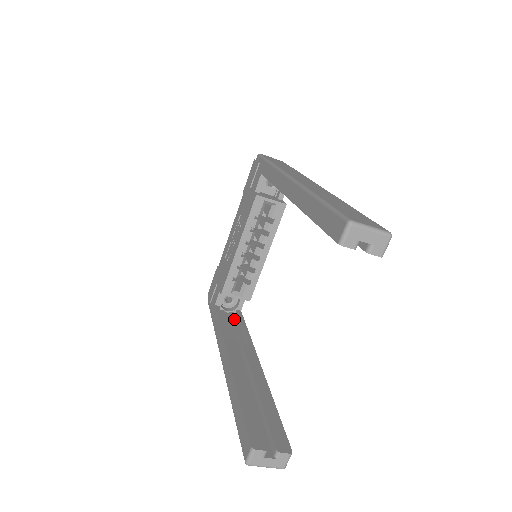
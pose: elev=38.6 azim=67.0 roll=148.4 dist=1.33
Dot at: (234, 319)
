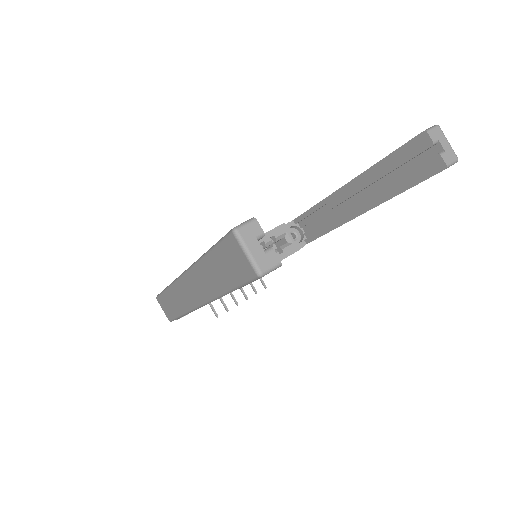
Dot at: occluded
